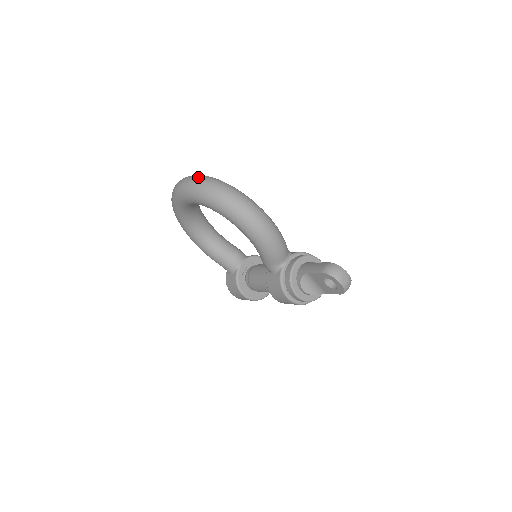
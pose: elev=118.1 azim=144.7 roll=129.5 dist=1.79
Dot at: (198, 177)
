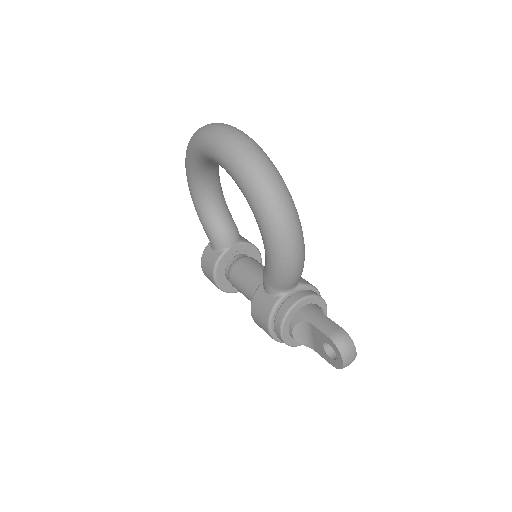
Dot at: (245, 139)
